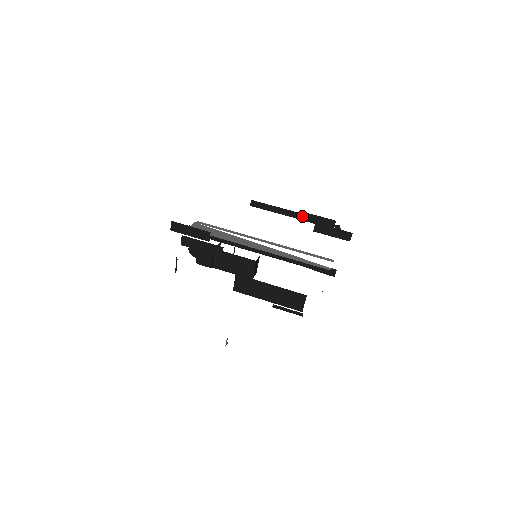
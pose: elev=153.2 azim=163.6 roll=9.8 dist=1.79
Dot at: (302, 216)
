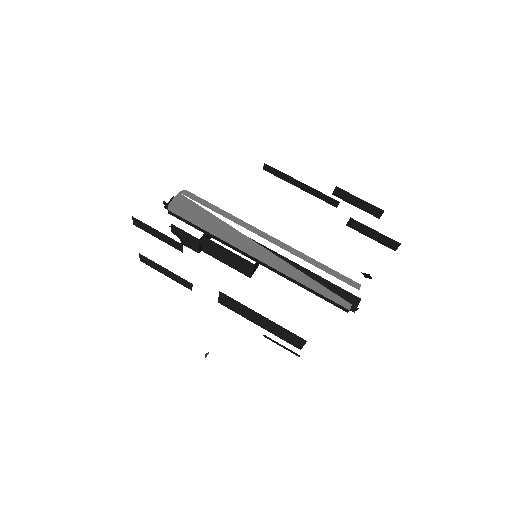
Dot at: (334, 201)
